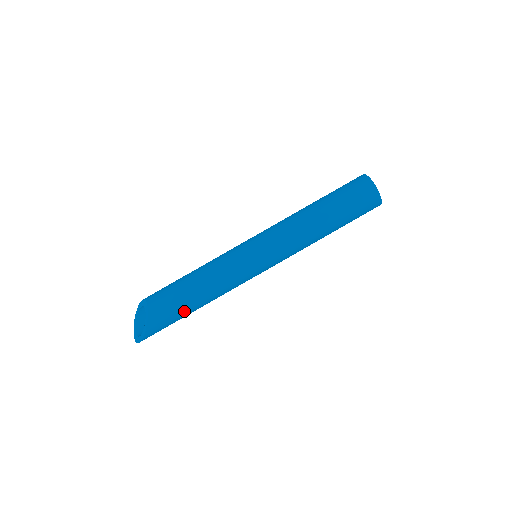
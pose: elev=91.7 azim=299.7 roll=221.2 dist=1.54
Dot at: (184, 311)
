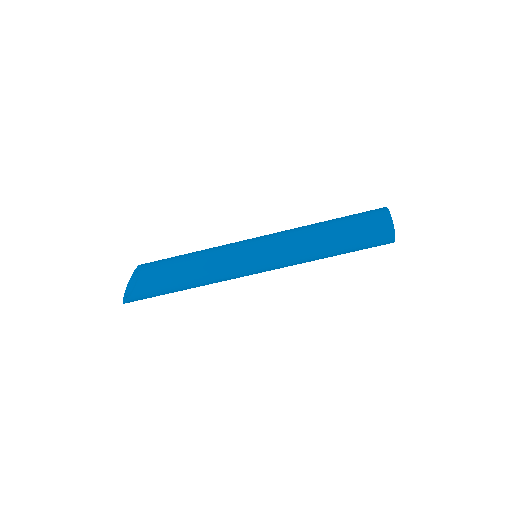
Dot at: (172, 287)
